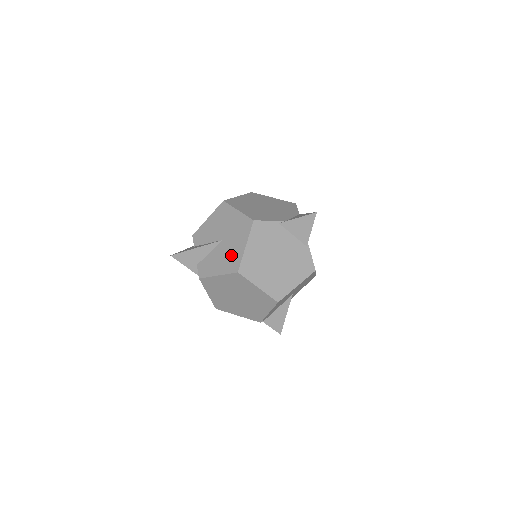
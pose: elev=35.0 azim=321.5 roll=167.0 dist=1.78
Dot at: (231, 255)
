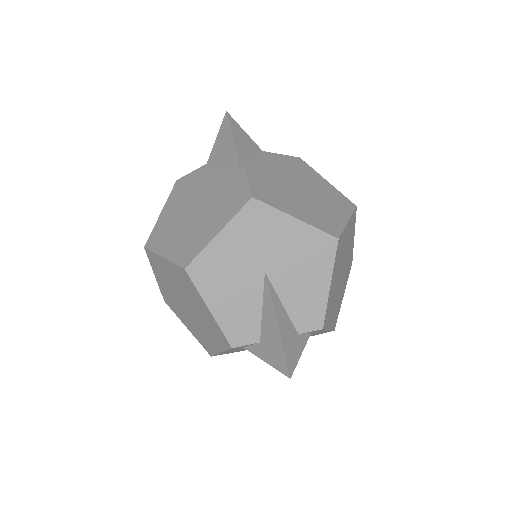
Dot at: occluded
